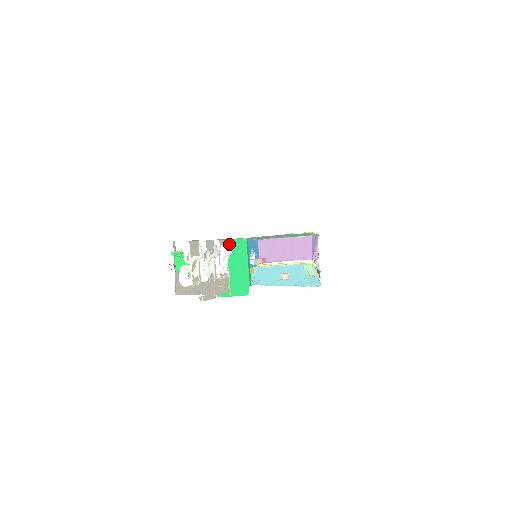
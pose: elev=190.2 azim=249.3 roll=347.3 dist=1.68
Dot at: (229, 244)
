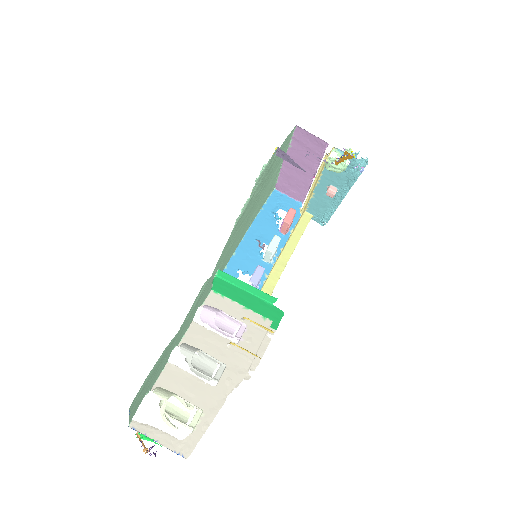
Dot at: (204, 309)
